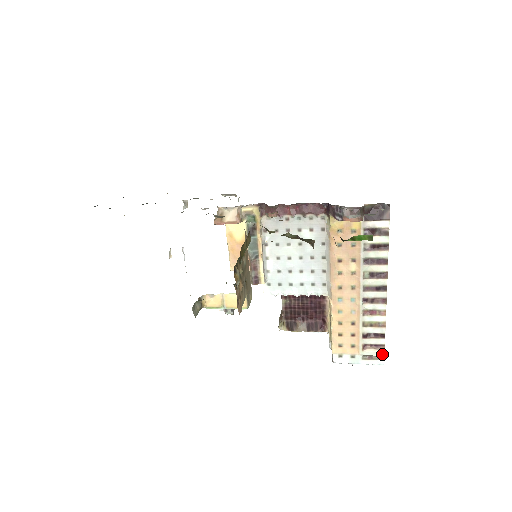
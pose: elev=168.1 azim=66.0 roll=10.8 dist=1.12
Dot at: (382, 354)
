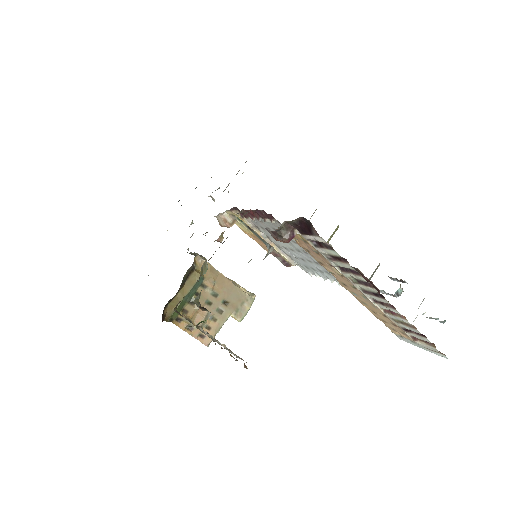
Dot at: (436, 351)
